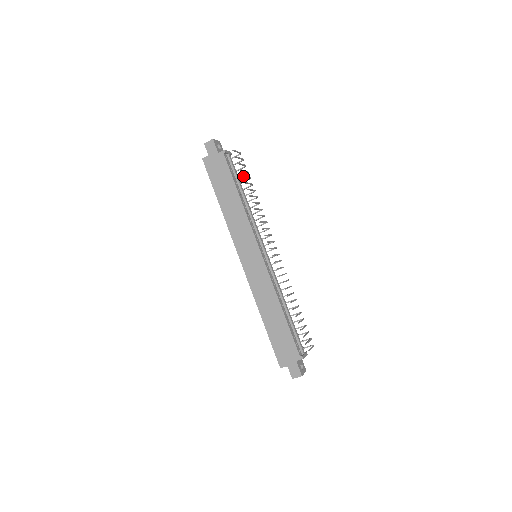
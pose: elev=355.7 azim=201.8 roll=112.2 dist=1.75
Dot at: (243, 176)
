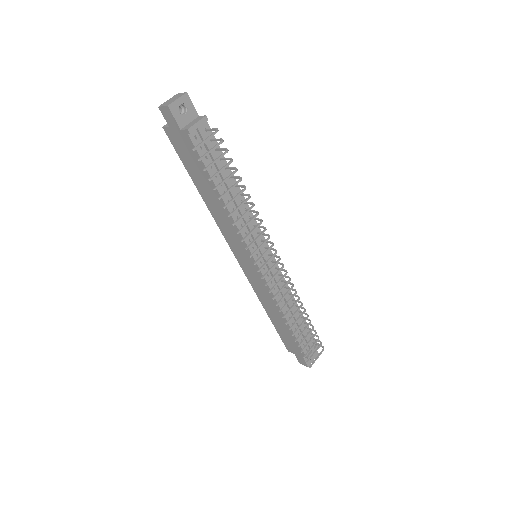
Dot at: (216, 188)
